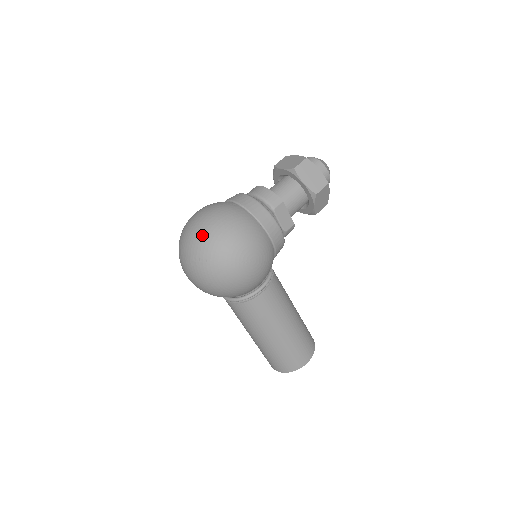
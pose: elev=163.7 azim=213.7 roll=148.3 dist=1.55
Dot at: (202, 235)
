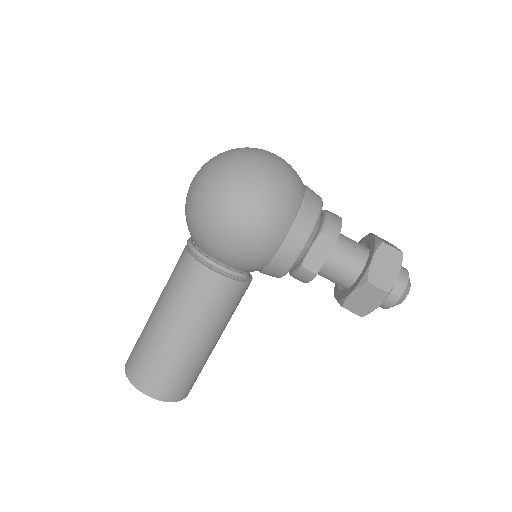
Dot at: (250, 153)
